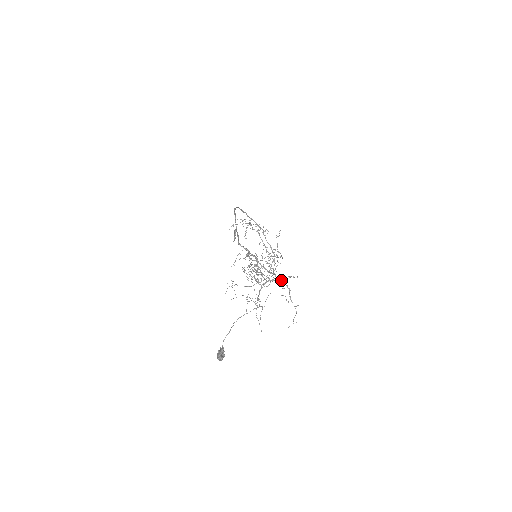
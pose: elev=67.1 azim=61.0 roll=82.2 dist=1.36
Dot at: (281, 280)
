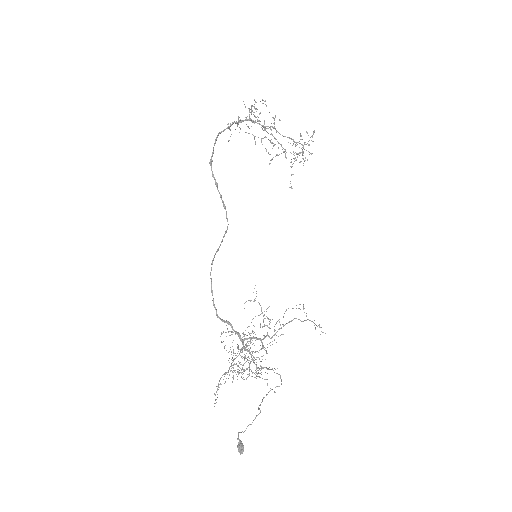
Dot at: occluded
